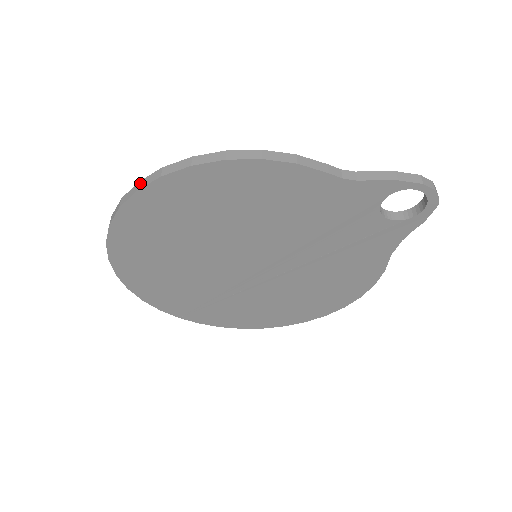
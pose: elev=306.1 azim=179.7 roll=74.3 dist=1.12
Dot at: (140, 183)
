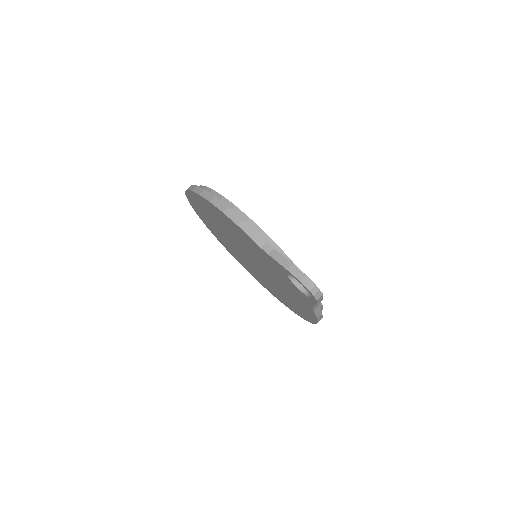
Dot at: (191, 186)
